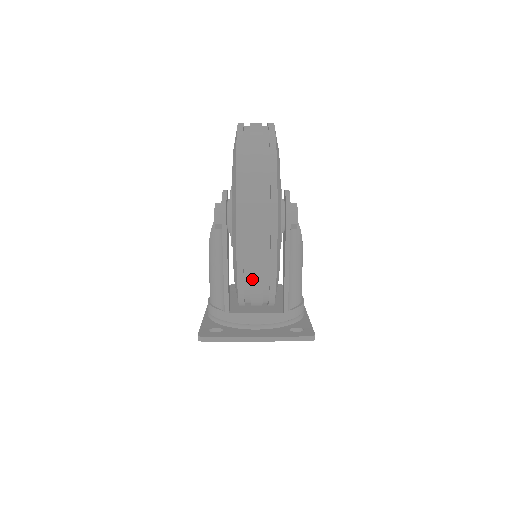
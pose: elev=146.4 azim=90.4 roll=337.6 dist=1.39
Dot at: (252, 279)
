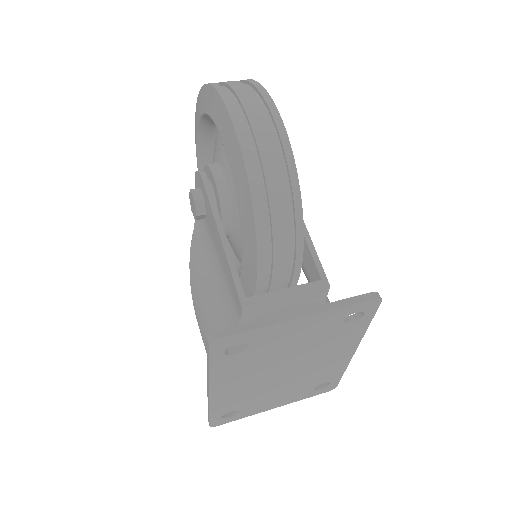
Dot at: (262, 156)
